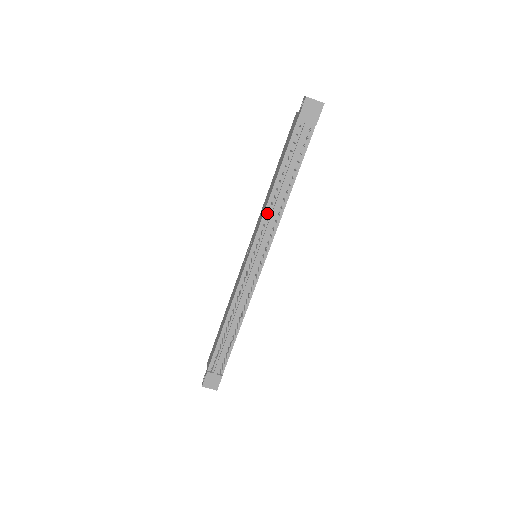
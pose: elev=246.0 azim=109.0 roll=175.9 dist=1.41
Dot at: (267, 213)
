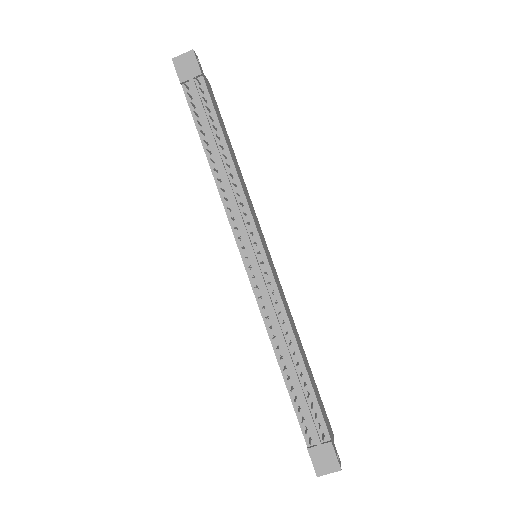
Dot at: (224, 195)
